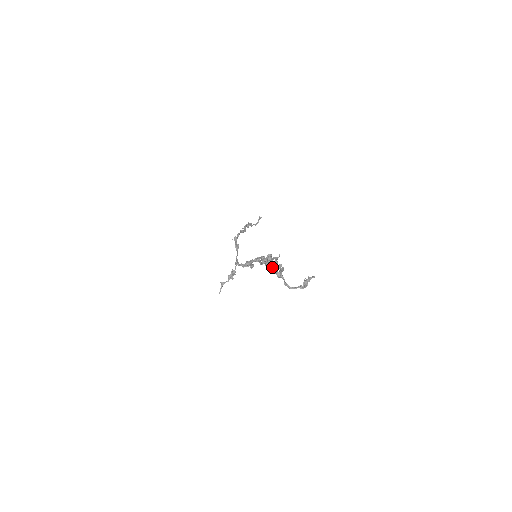
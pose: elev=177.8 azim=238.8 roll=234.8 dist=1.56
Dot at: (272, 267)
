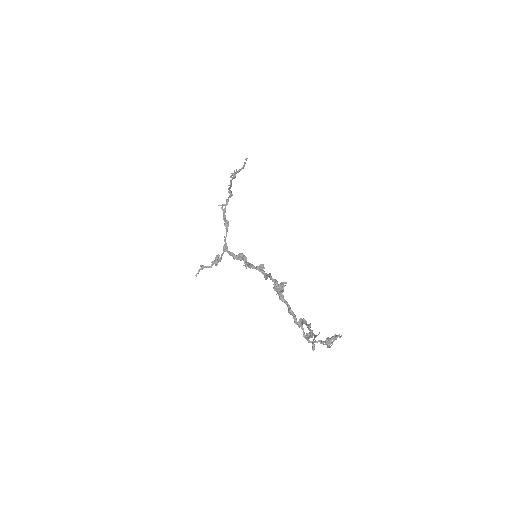
Dot at: (289, 306)
